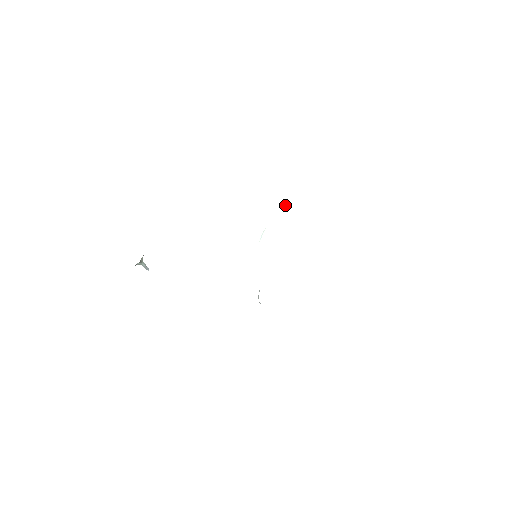
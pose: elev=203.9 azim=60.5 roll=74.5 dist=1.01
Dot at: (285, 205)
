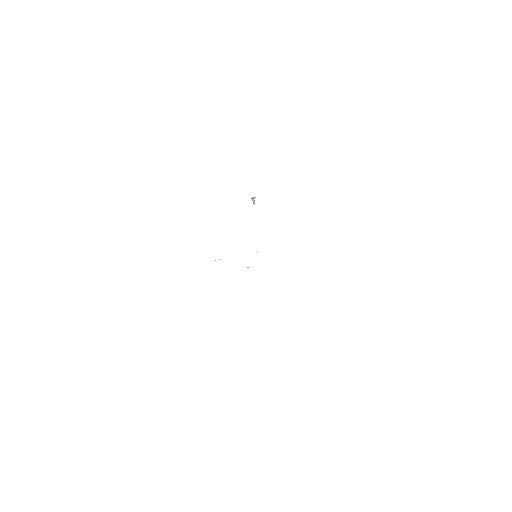
Dot at: occluded
